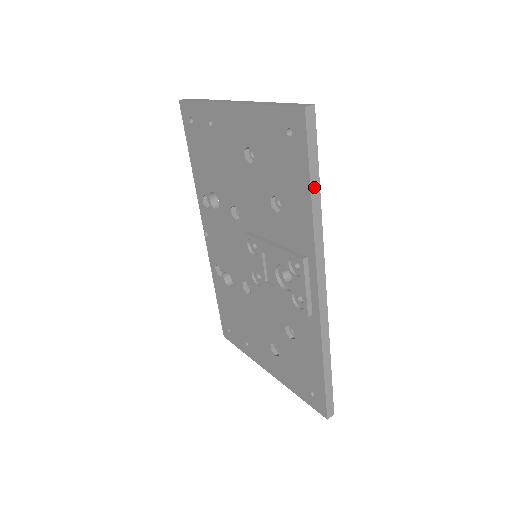
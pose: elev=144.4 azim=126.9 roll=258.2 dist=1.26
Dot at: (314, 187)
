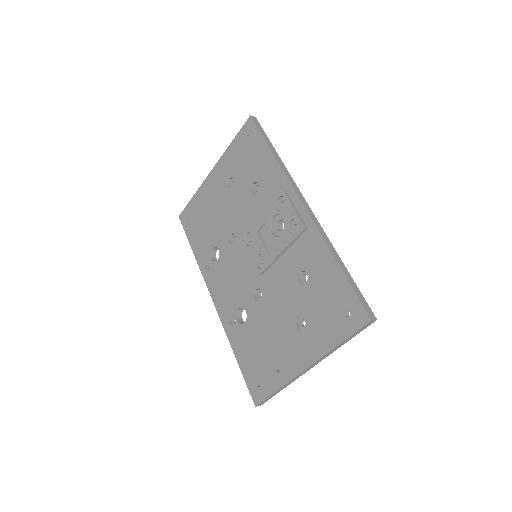
Dot at: (271, 148)
